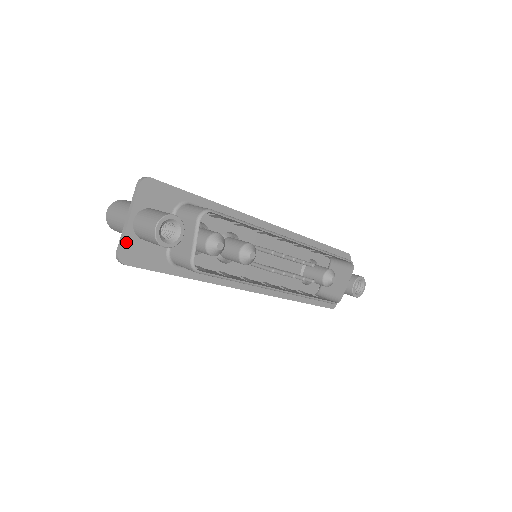
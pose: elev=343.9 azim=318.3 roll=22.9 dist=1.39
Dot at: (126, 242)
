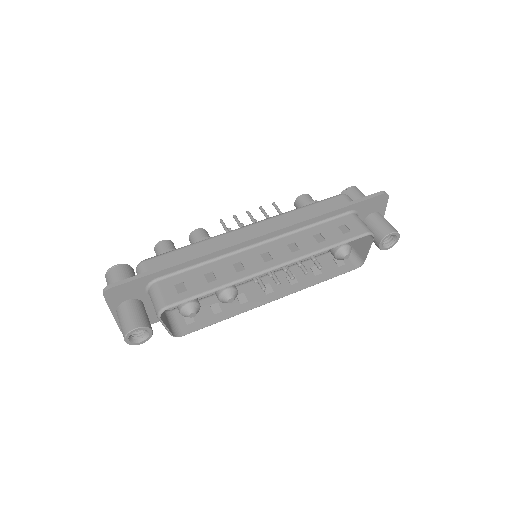
Dot at: occluded
